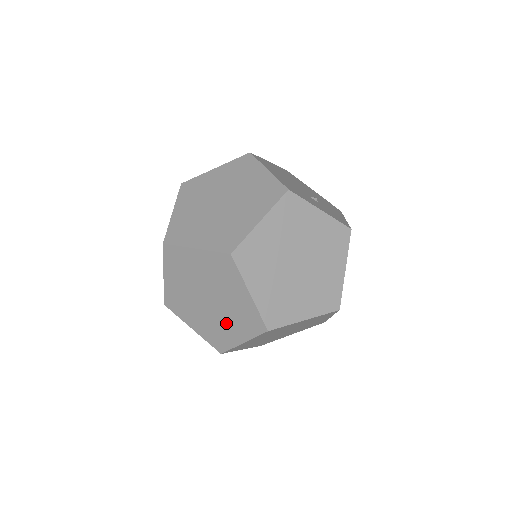
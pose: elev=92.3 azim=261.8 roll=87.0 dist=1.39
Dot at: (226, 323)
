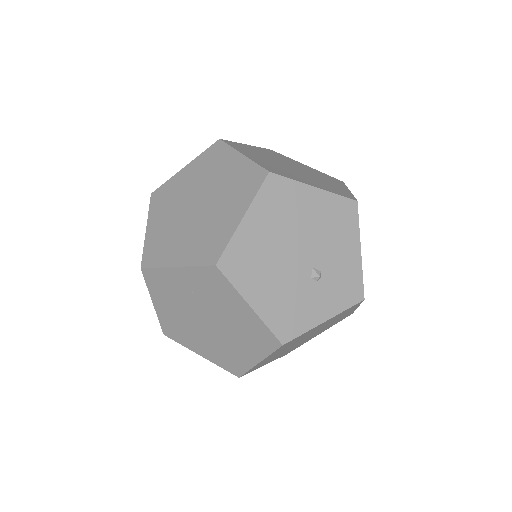
Dot at: occluded
